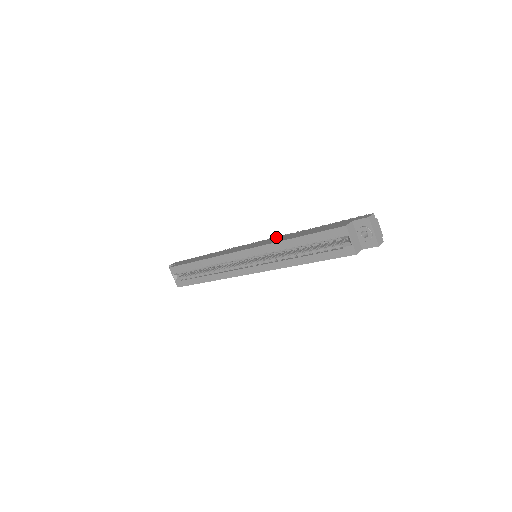
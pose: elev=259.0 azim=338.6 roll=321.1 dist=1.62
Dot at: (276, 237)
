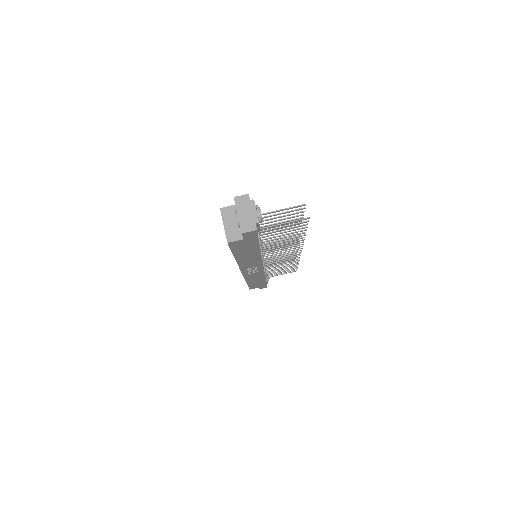
Dot at: occluded
